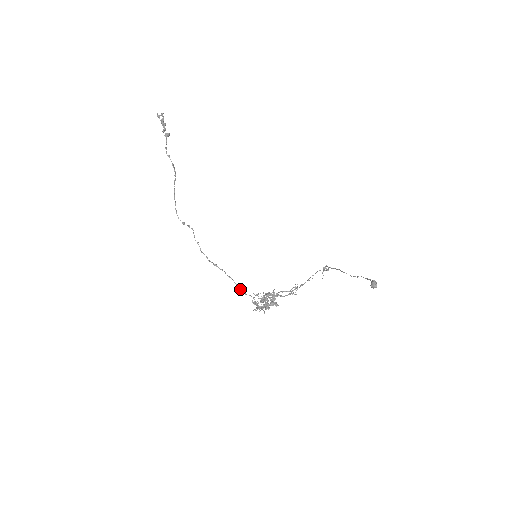
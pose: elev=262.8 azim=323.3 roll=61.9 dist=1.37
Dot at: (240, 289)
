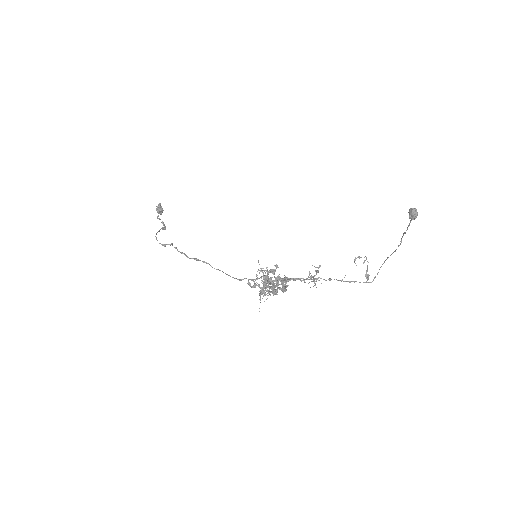
Dot at: (232, 277)
